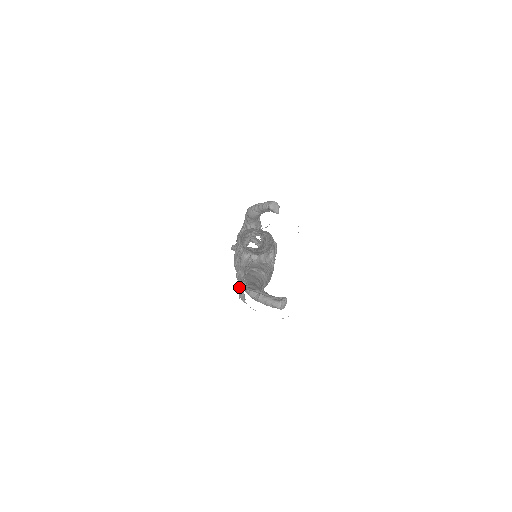
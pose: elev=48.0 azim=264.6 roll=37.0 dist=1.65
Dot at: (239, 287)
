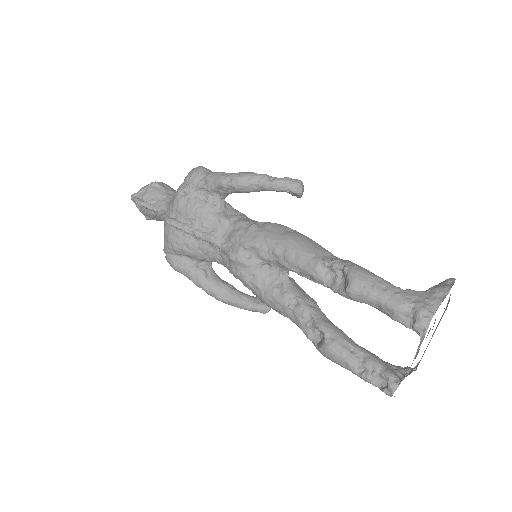
Dot at: (344, 356)
